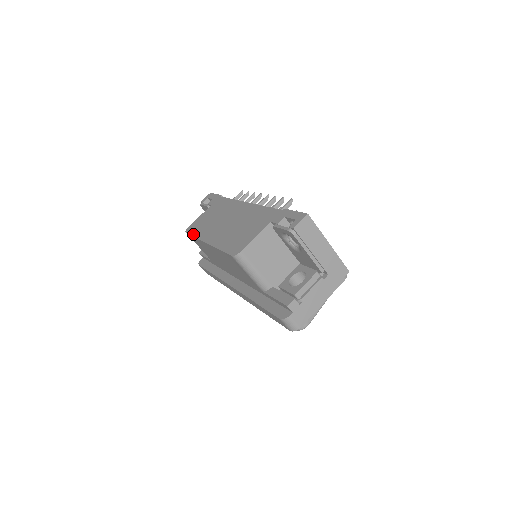
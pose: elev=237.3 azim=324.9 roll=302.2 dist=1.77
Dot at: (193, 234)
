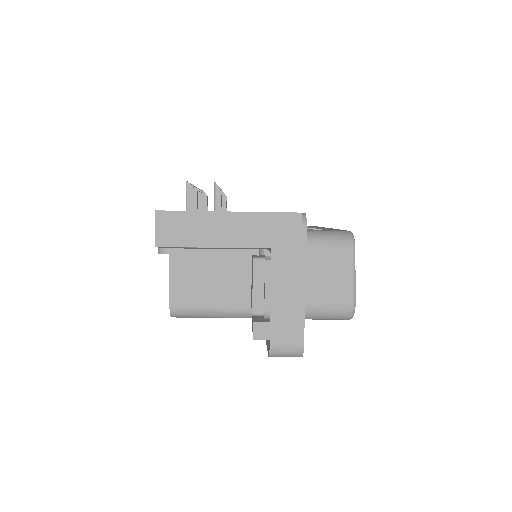
Dot at: occluded
